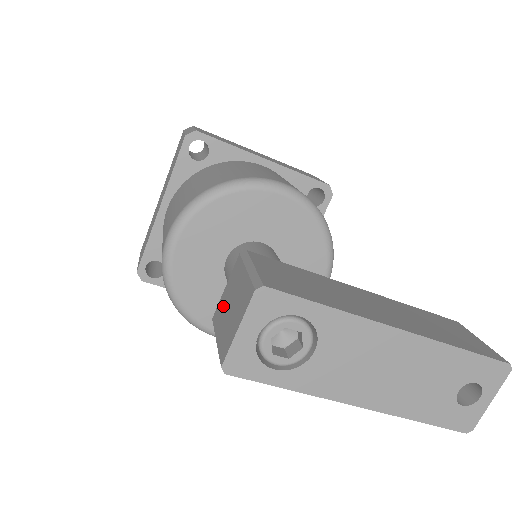
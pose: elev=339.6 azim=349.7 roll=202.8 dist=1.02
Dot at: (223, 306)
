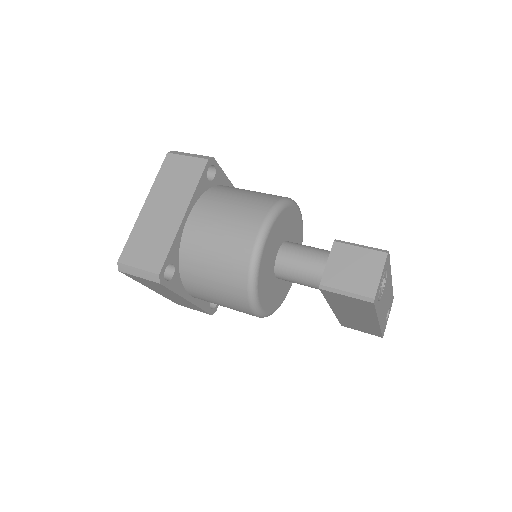
Dot at: (337, 272)
